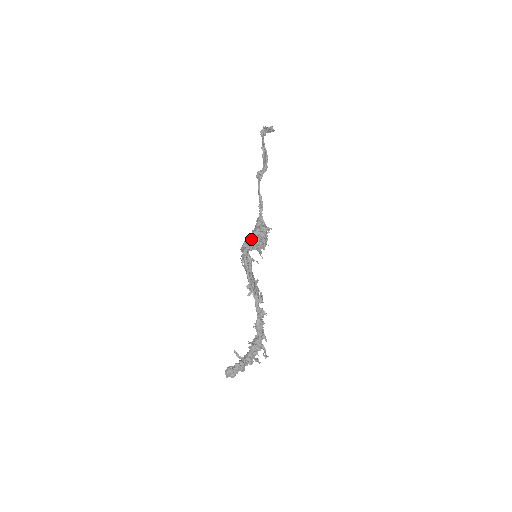
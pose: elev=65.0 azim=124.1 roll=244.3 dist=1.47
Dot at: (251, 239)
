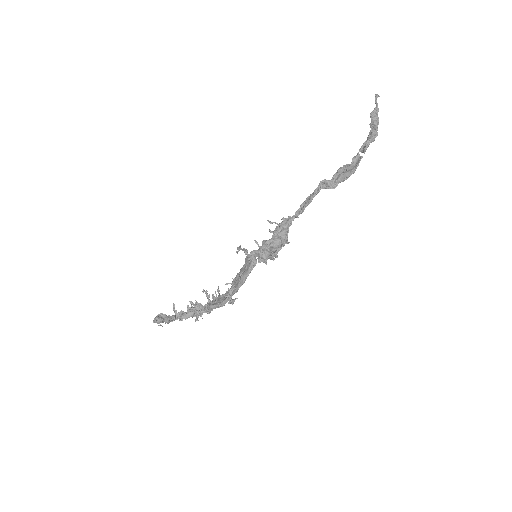
Dot at: (267, 256)
